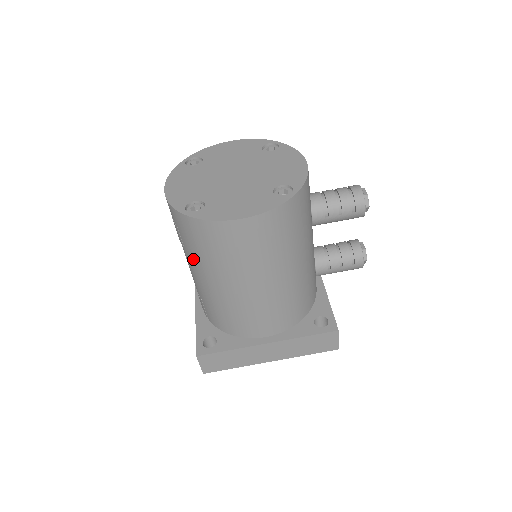
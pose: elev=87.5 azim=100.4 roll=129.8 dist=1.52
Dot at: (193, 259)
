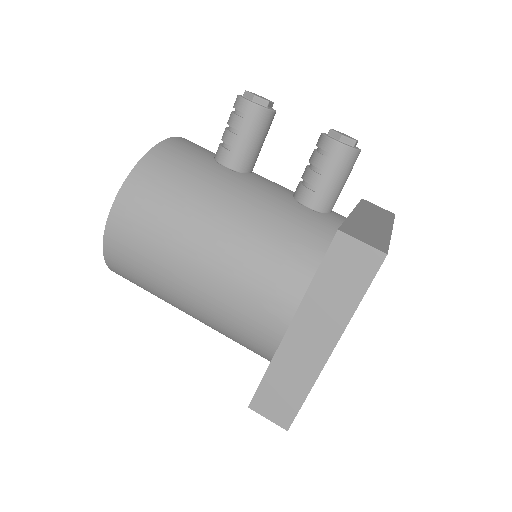
Dot at: occluded
